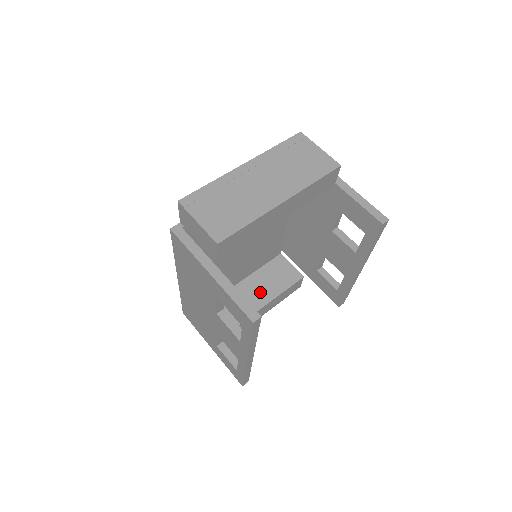
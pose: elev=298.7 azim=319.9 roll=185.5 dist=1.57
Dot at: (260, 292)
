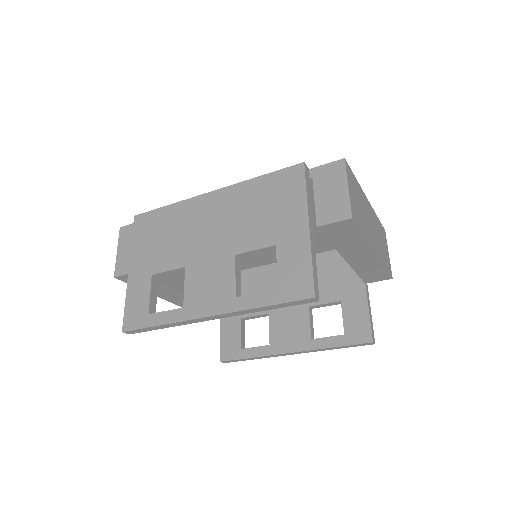
Dot at: occluded
